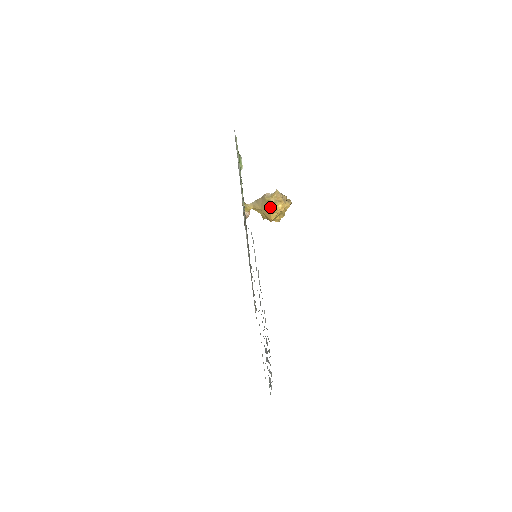
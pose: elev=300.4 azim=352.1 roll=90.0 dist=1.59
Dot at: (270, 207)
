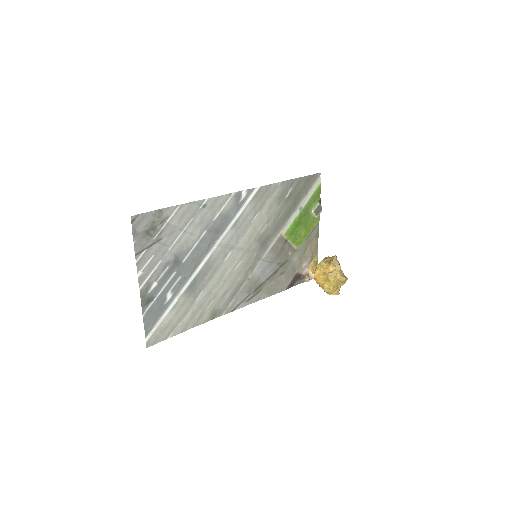
Dot at: (319, 263)
